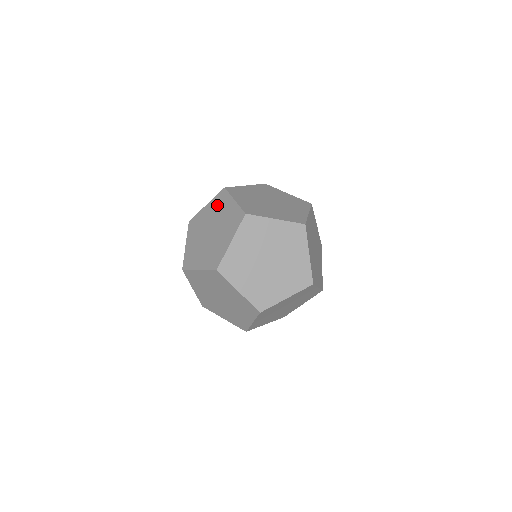
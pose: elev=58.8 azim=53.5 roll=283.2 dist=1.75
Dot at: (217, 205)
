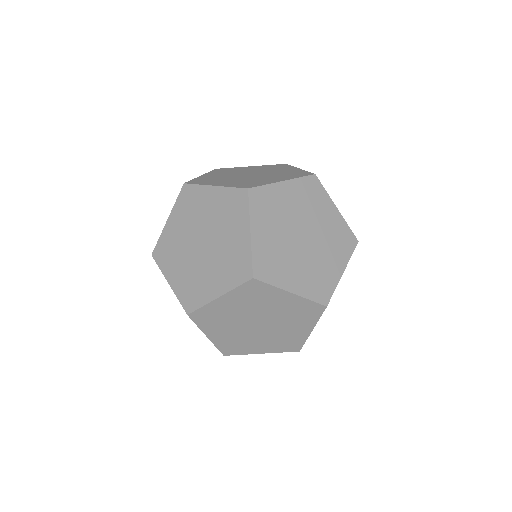
Dot at: (269, 167)
